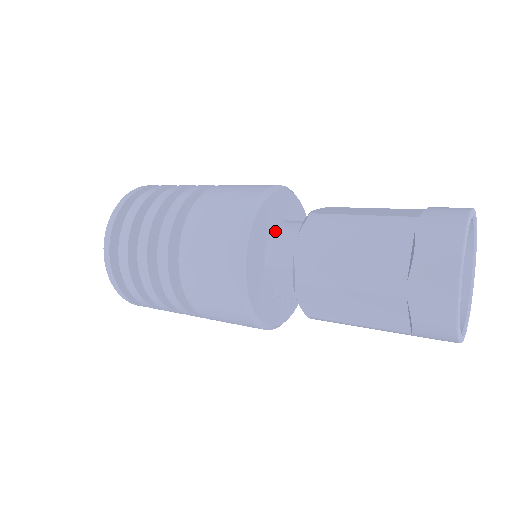
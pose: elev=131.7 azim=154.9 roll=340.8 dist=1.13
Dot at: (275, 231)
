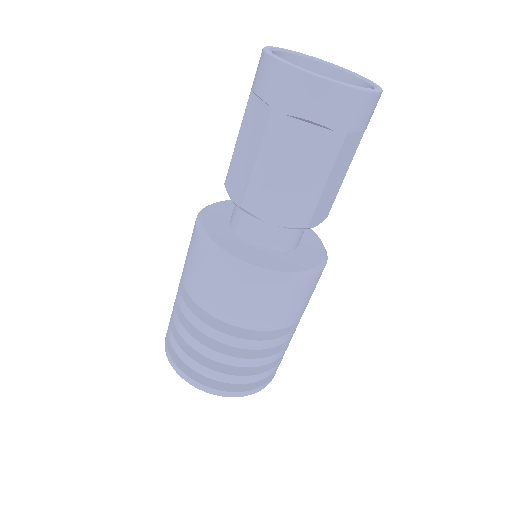
Dot at: occluded
